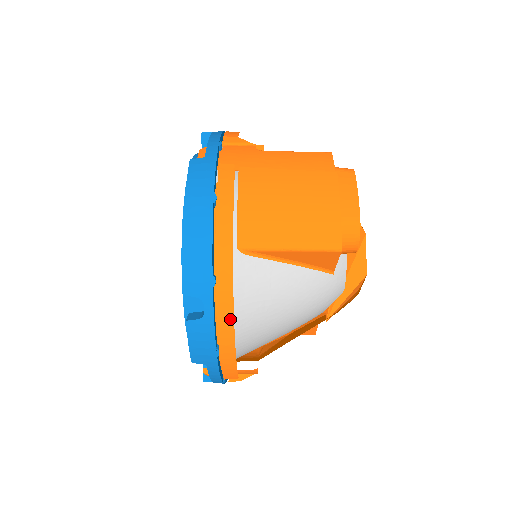
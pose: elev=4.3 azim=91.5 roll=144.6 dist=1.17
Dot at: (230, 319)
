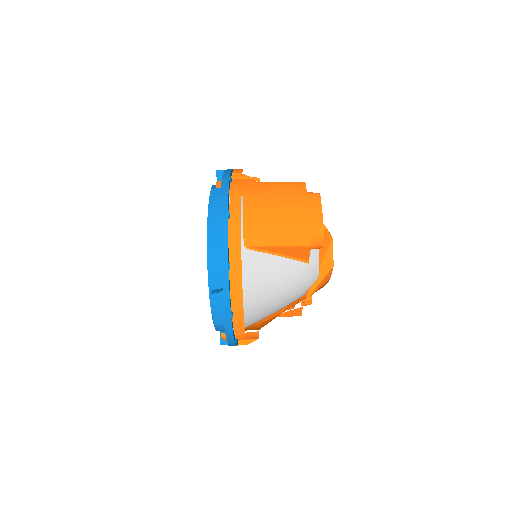
Dot at: (240, 292)
